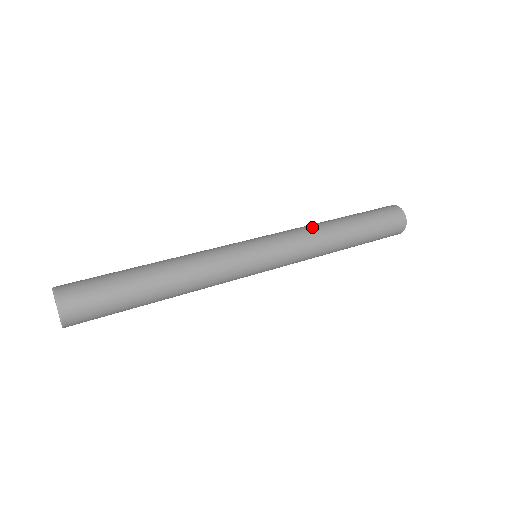
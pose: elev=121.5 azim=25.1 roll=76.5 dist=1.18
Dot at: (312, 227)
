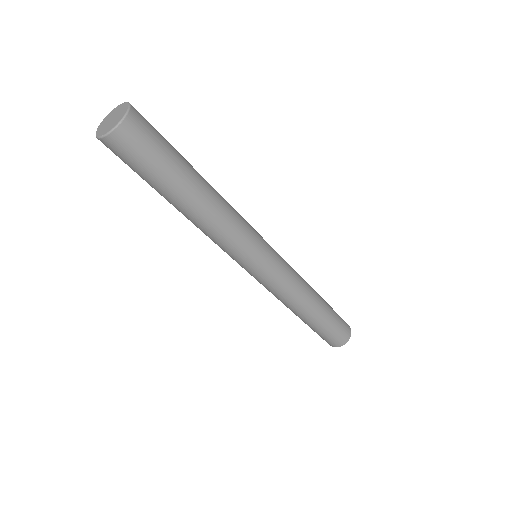
Dot at: (304, 285)
